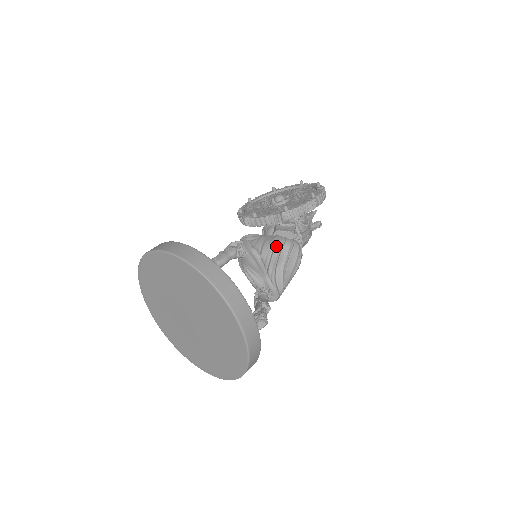
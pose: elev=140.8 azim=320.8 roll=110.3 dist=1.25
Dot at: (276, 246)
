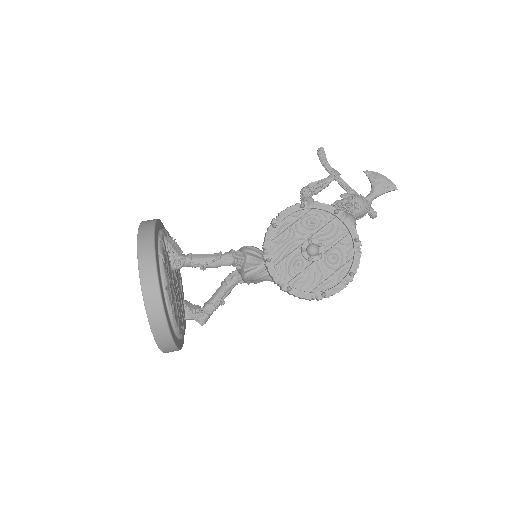
Dot at: (269, 277)
